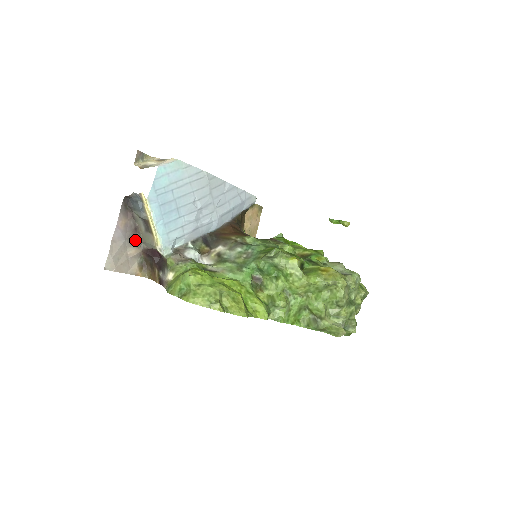
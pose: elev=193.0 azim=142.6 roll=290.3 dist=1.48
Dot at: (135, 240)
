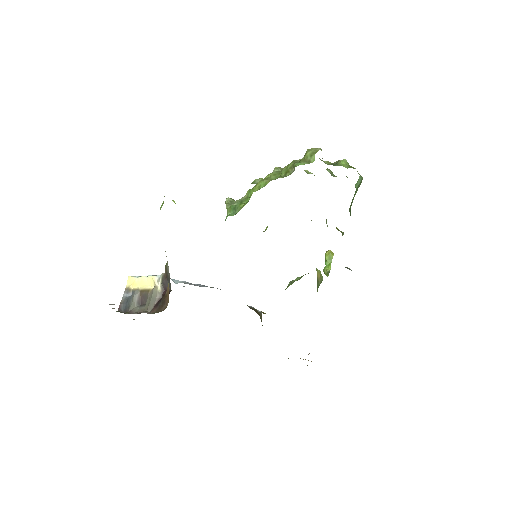
Dot at: occluded
